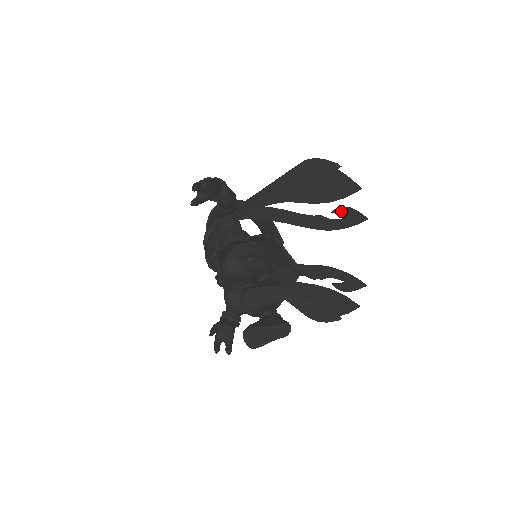
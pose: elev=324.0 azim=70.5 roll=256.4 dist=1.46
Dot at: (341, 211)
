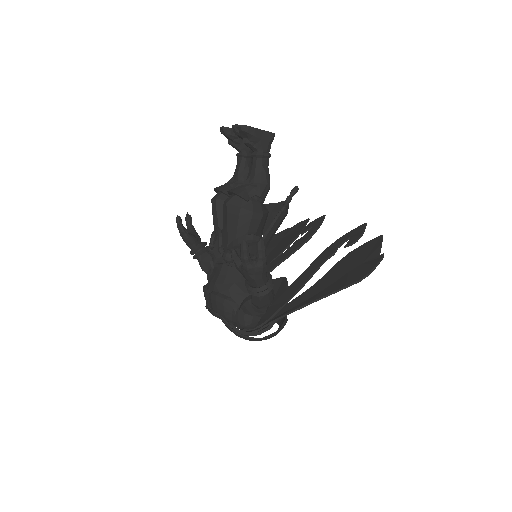
Dot at: (306, 228)
